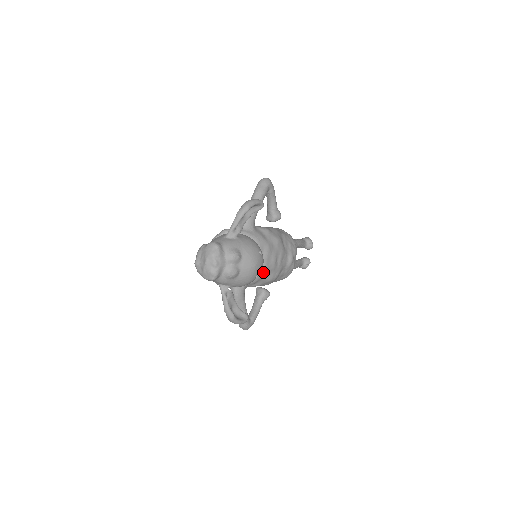
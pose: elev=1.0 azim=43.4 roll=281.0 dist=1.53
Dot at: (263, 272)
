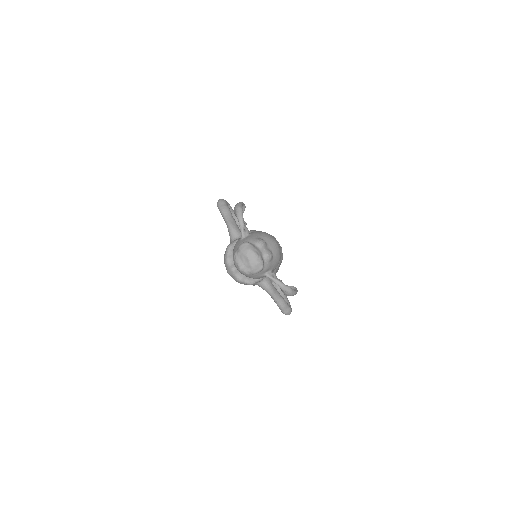
Dot at: occluded
